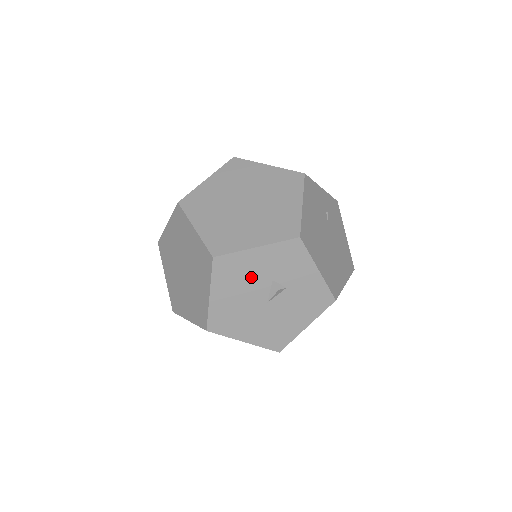
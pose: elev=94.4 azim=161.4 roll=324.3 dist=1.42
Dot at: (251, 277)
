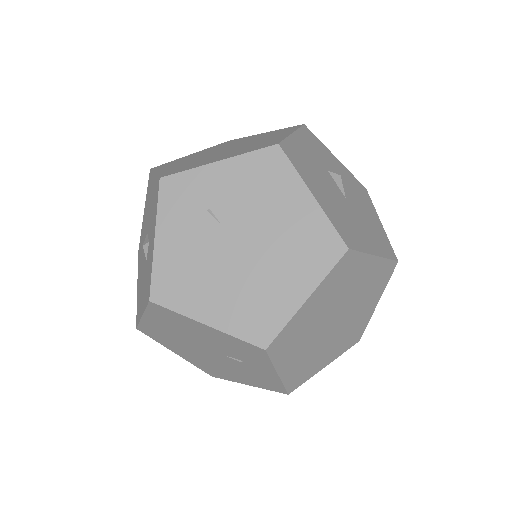
Dot at: (315, 168)
